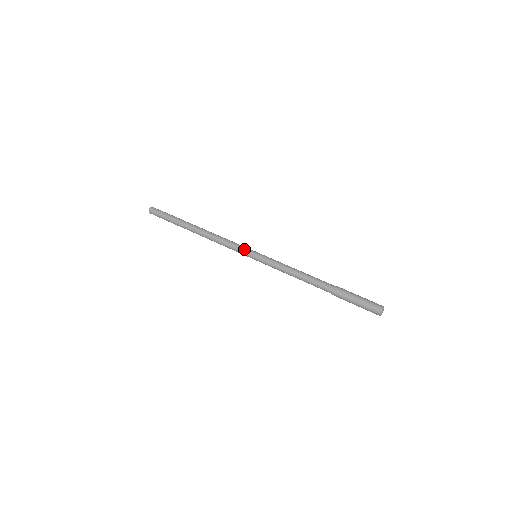
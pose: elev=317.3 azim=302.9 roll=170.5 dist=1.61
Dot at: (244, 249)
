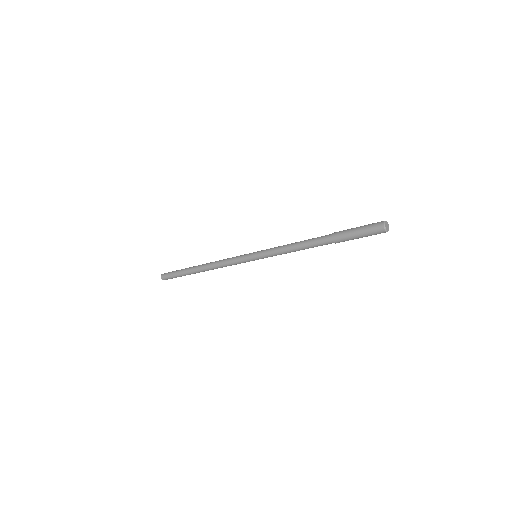
Dot at: (243, 256)
